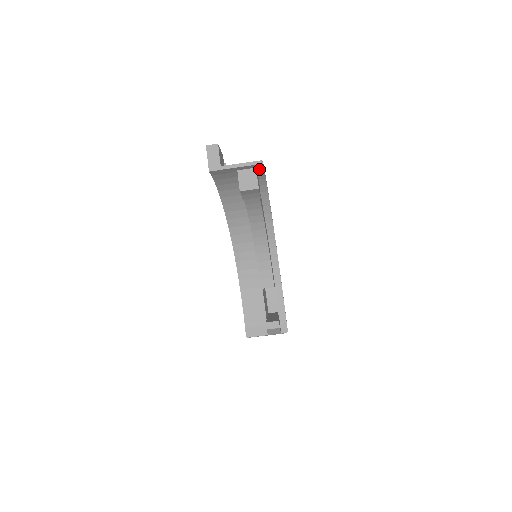
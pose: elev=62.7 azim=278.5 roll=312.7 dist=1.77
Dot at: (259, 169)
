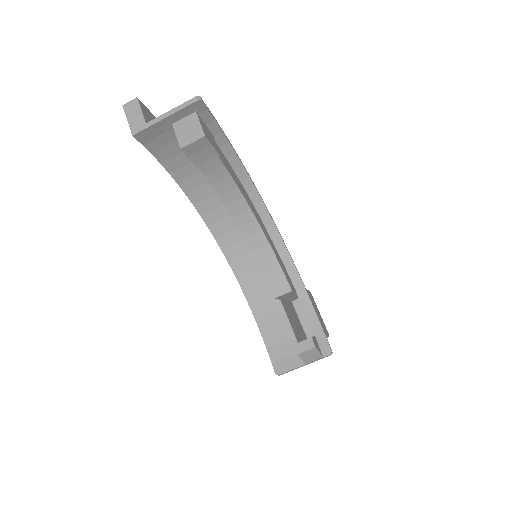
Dot at: (203, 114)
